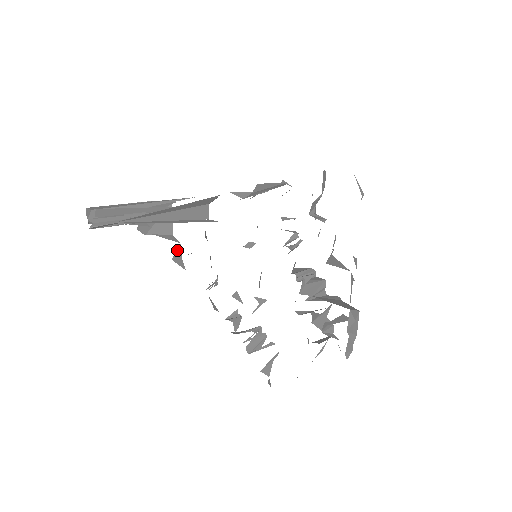
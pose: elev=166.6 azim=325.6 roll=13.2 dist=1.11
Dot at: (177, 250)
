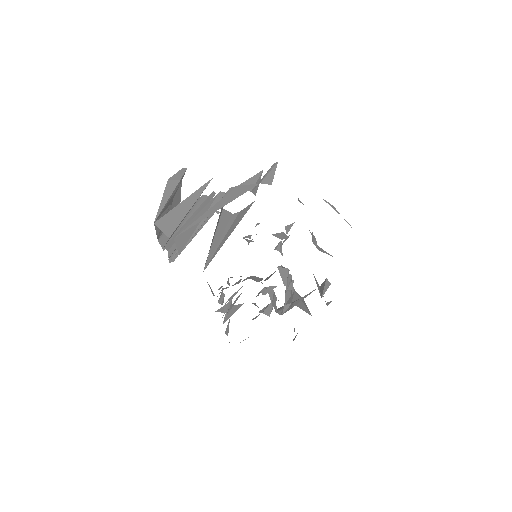
Dot at: occluded
